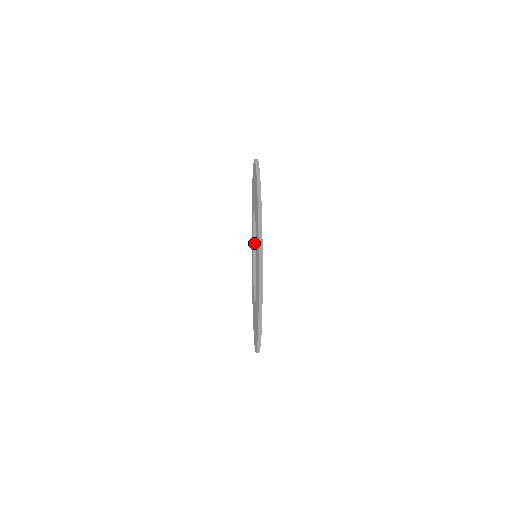
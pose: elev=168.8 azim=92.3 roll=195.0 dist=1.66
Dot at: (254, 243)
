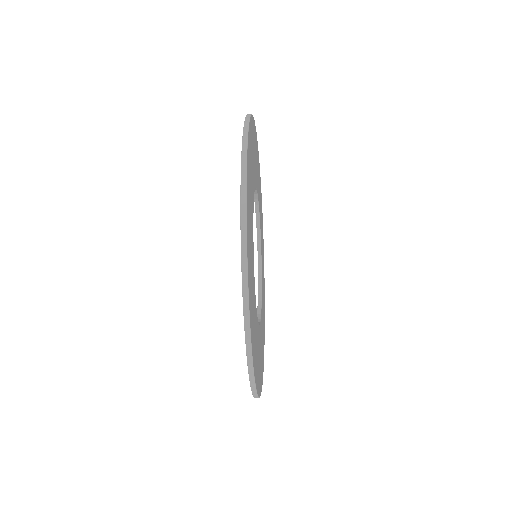
Dot at: (260, 279)
